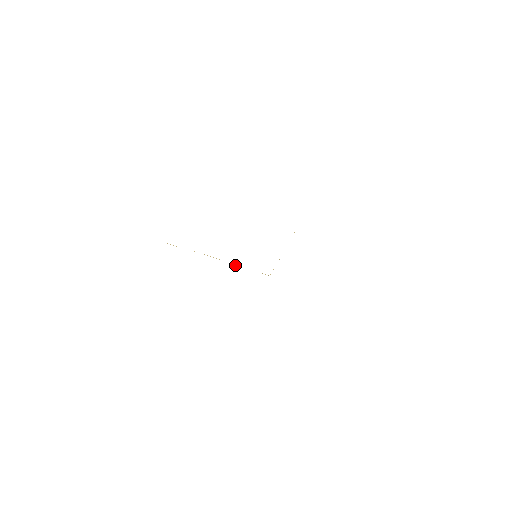
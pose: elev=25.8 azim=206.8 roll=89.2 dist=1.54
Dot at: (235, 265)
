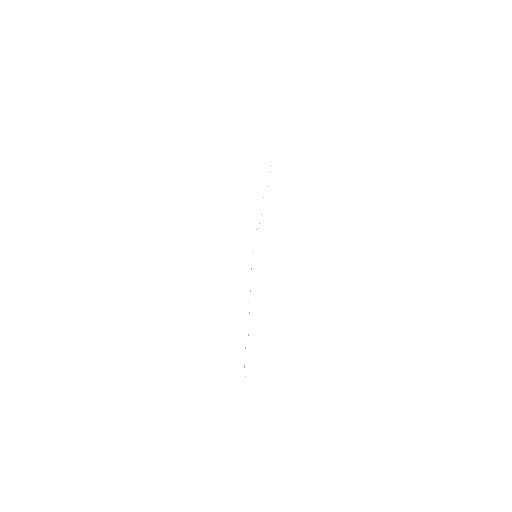
Dot at: occluded
